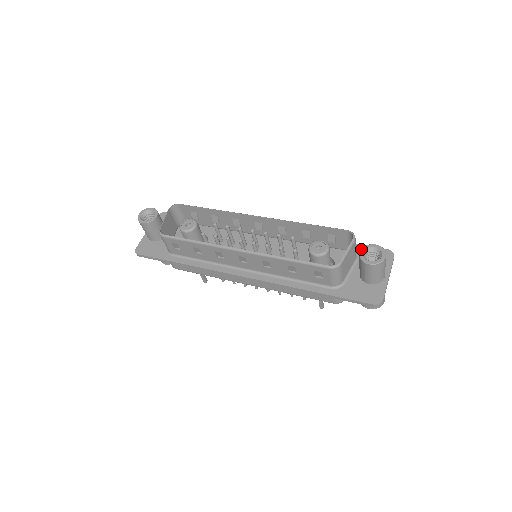
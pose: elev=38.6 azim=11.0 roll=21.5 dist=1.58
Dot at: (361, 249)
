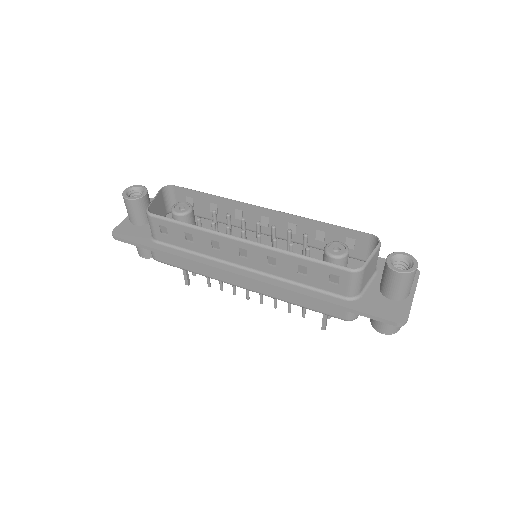
Dot at: (388, 255)
